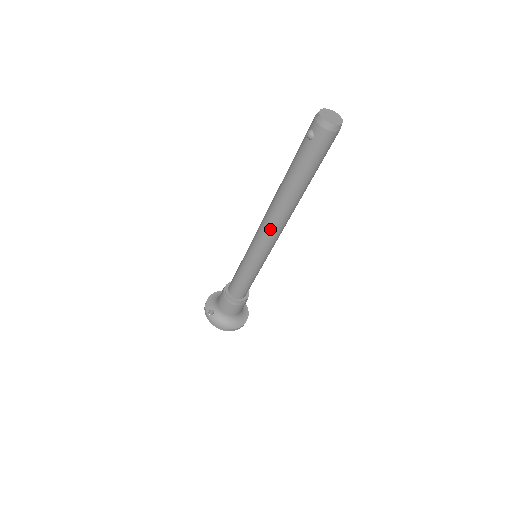
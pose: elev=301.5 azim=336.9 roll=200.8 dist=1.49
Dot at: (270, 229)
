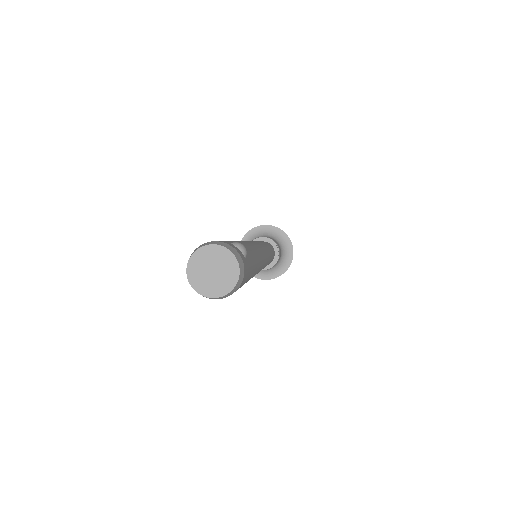
Dot at: occluded
